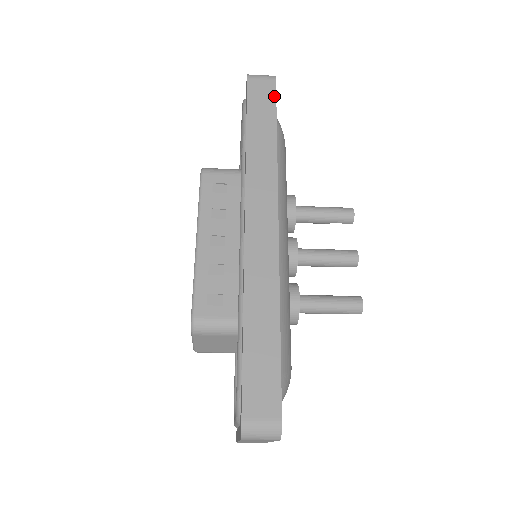
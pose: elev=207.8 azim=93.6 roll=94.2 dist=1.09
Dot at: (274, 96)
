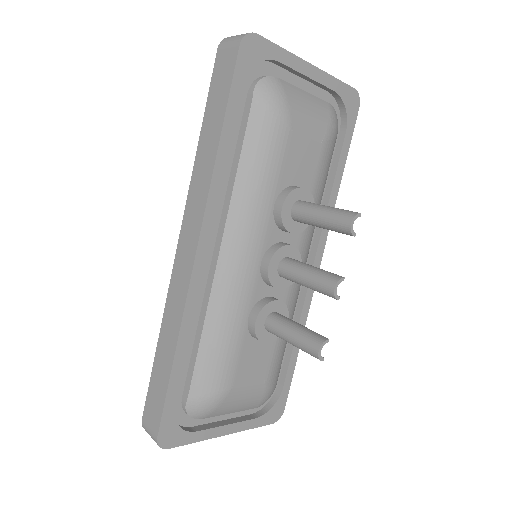
Dot at: (231, 74)
